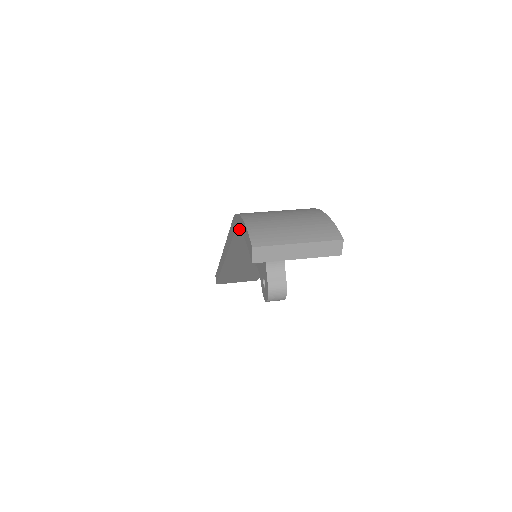
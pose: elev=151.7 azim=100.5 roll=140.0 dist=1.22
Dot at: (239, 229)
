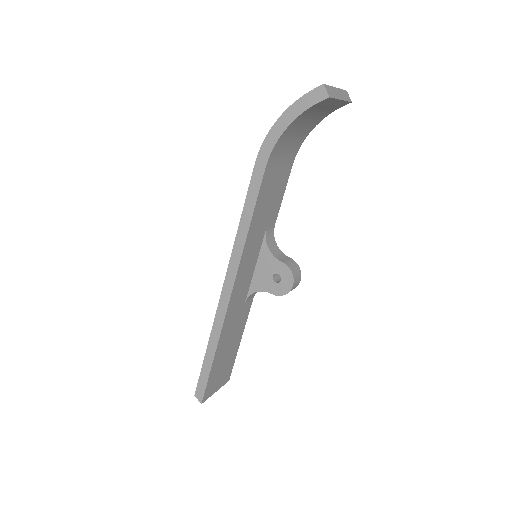
Dot at: (281, 134)
